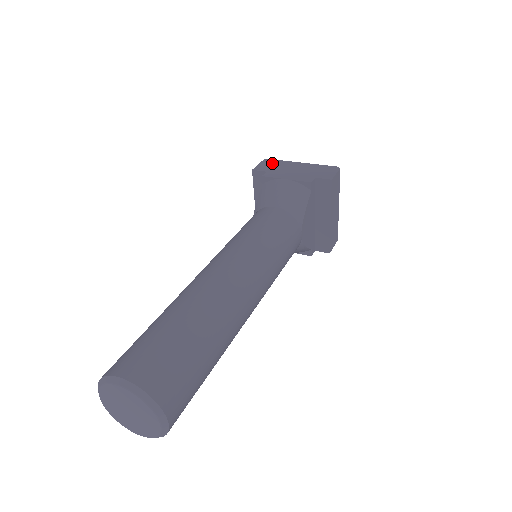
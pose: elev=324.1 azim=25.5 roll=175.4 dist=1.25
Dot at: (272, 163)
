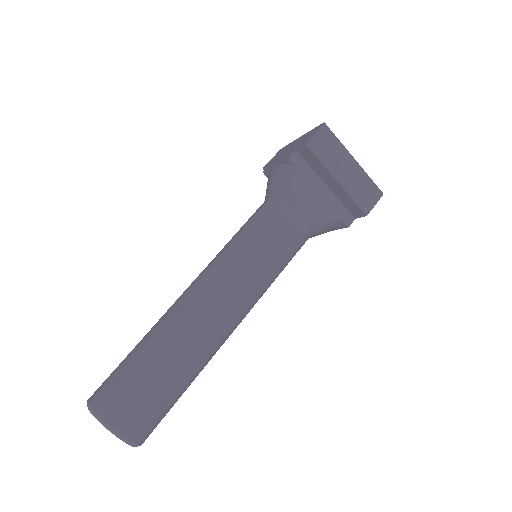
Dot at: (280, 151)
